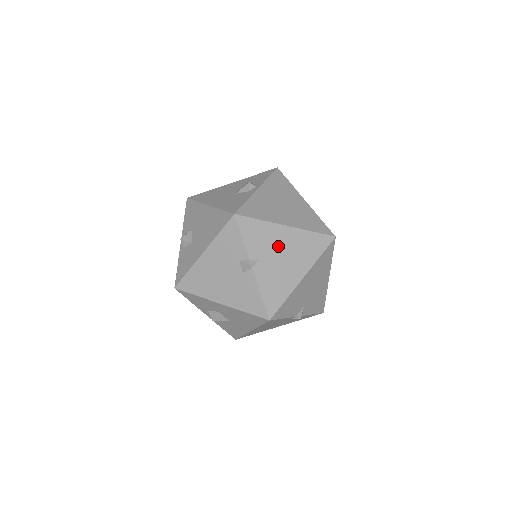
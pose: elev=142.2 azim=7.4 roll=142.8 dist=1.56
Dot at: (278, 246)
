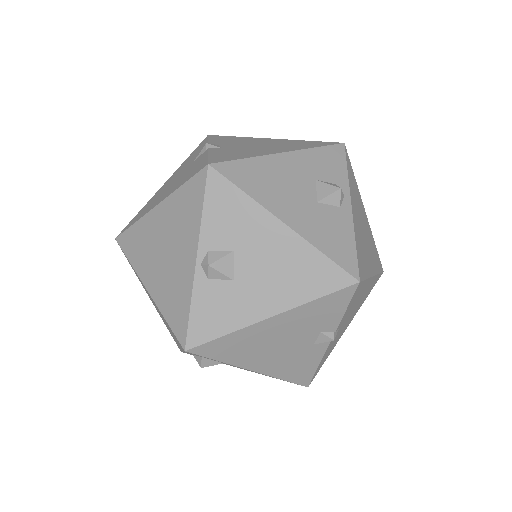
Dot at: (357, 303)
